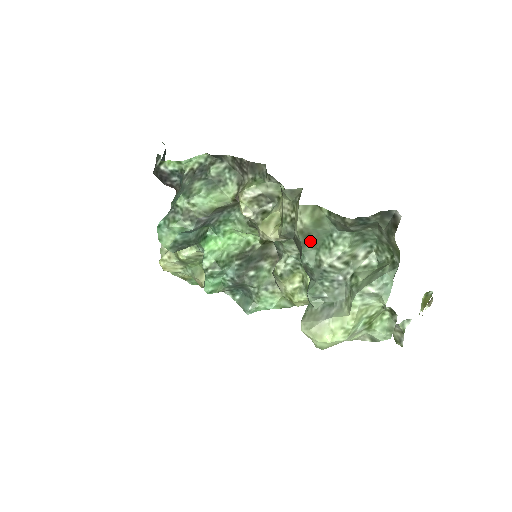
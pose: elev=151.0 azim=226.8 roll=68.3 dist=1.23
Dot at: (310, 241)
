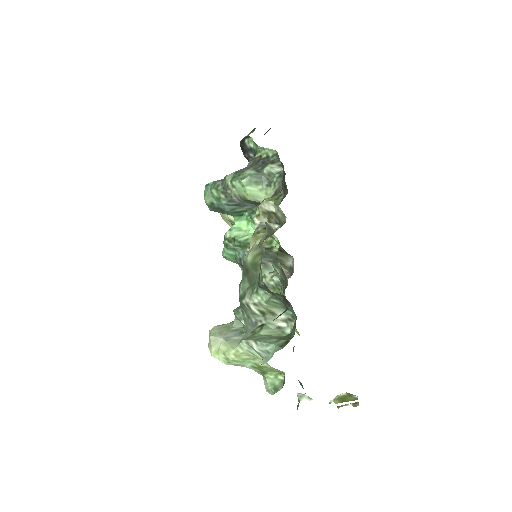
Dot at: (248, 275)
